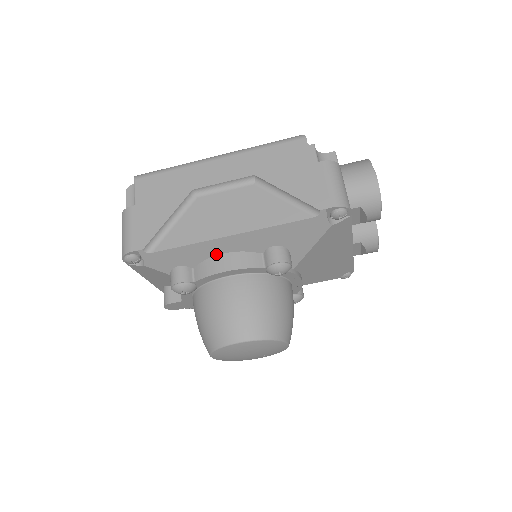
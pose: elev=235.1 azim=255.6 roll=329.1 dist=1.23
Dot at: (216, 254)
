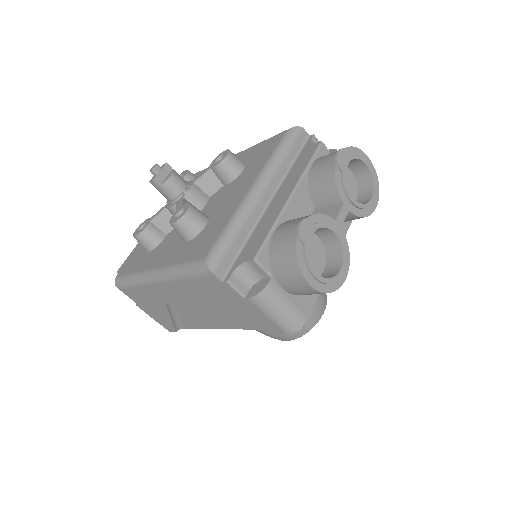
Dot at: occluded
